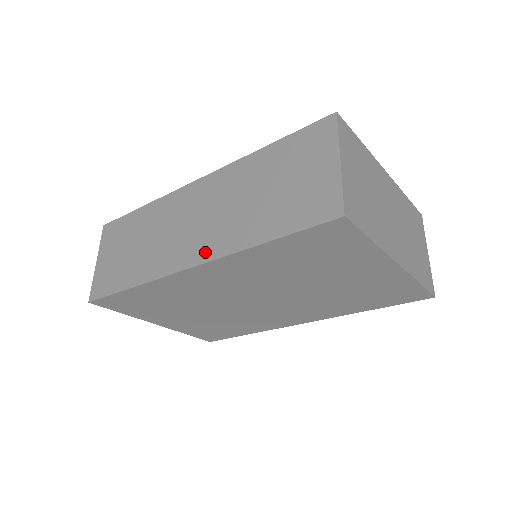
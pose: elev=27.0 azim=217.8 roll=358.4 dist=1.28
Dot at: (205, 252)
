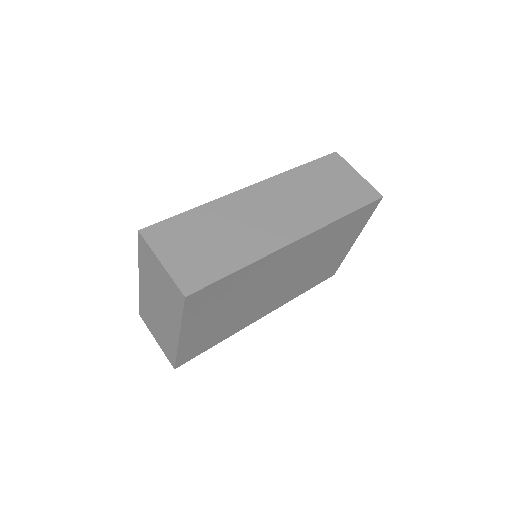
Dot at: (305, 227)
